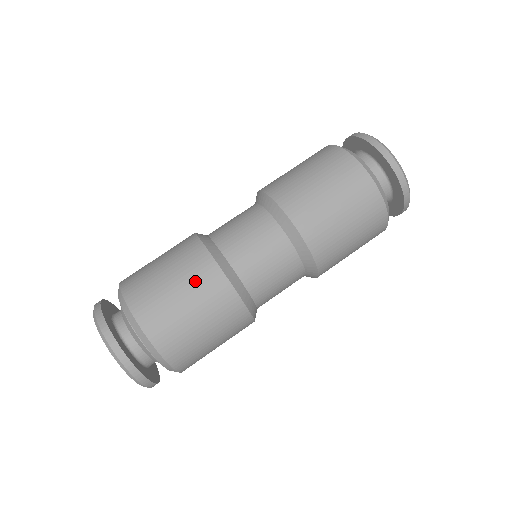
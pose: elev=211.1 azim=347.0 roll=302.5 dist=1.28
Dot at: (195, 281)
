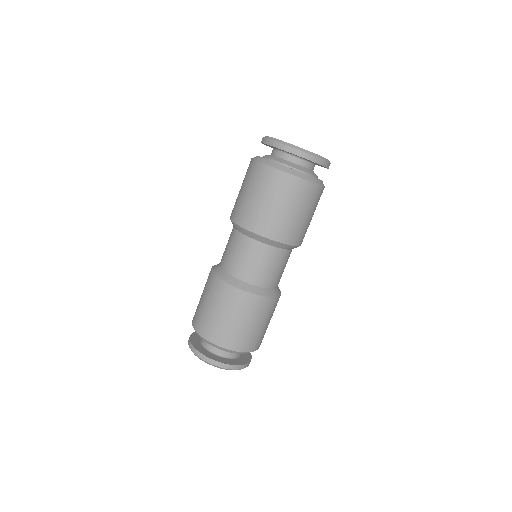
Dot at: (215, 296)
